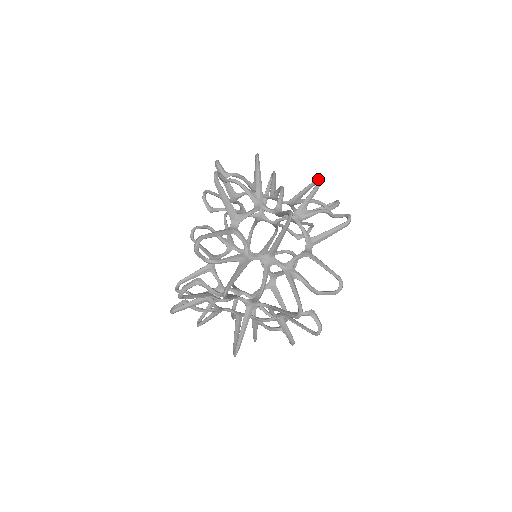
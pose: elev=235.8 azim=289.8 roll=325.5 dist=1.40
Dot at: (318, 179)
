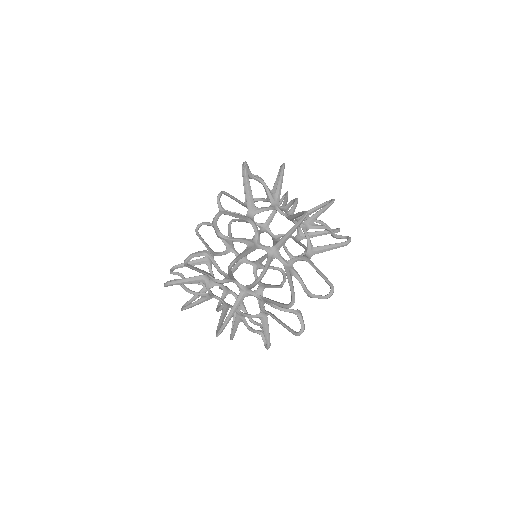
Dot at: (329, 201)
